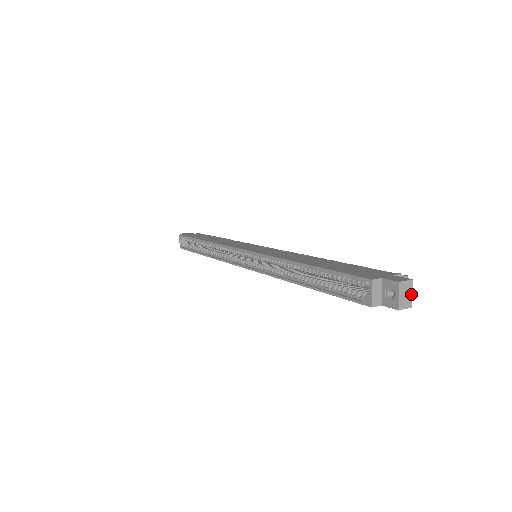
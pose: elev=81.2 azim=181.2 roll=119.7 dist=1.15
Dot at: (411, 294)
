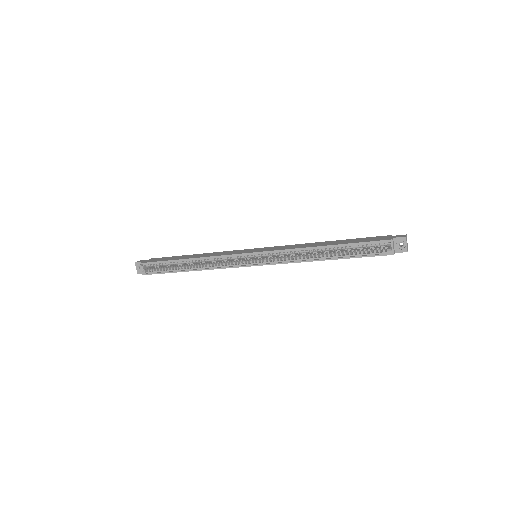
Dot at: occluded
